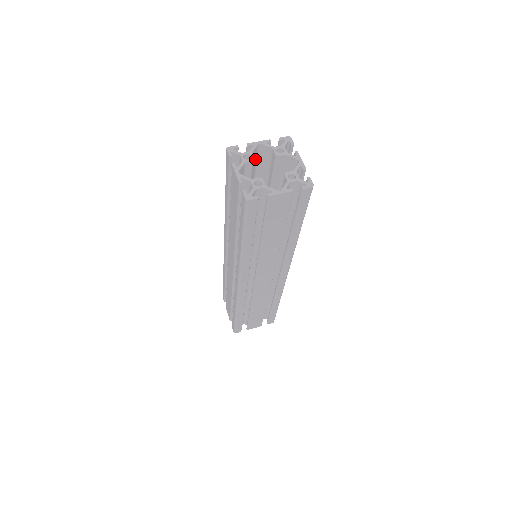
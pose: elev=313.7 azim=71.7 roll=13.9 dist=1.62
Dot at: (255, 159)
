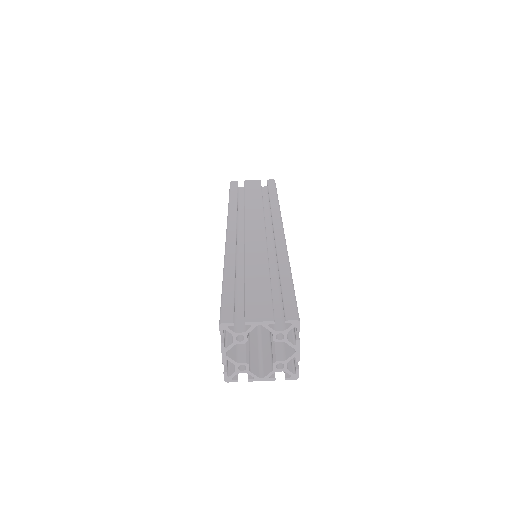
Dot at: occluded
